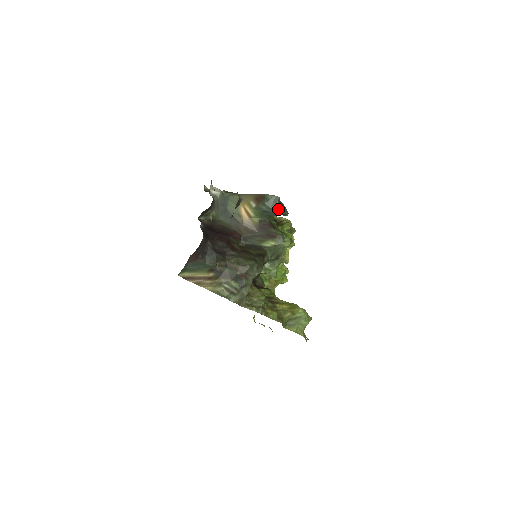
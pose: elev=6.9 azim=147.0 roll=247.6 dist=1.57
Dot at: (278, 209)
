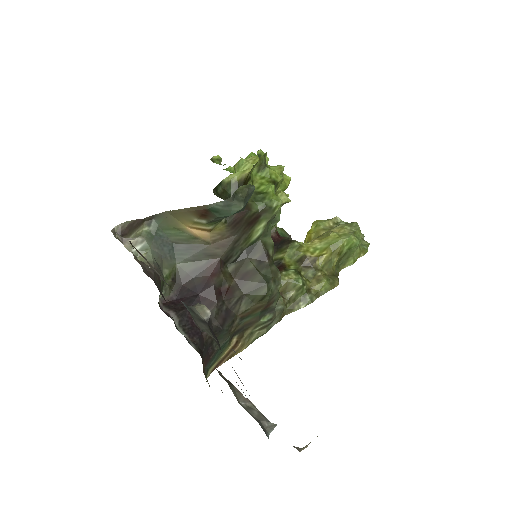
Dot at: (241, 208)
